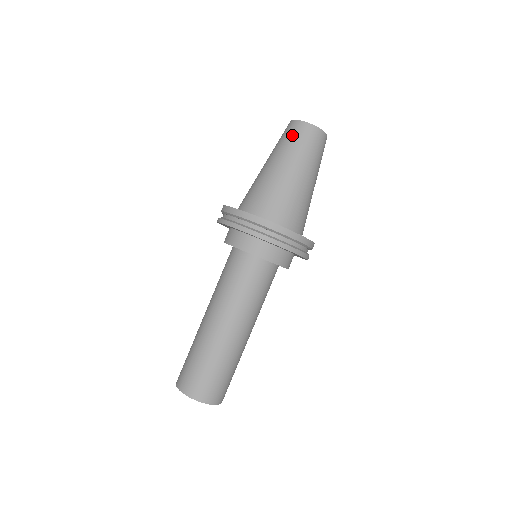
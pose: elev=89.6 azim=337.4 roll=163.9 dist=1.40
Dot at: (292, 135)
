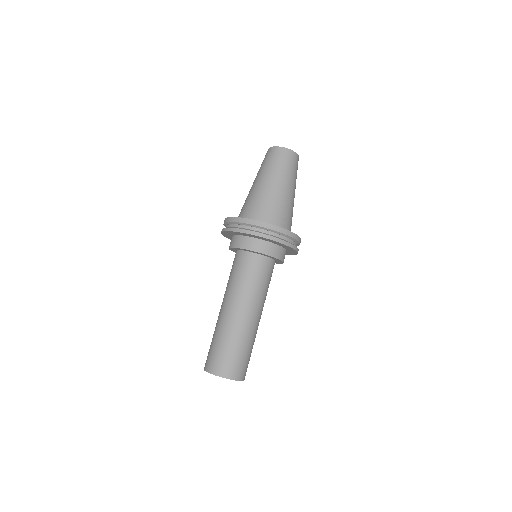
Dot at: (269, 158)
